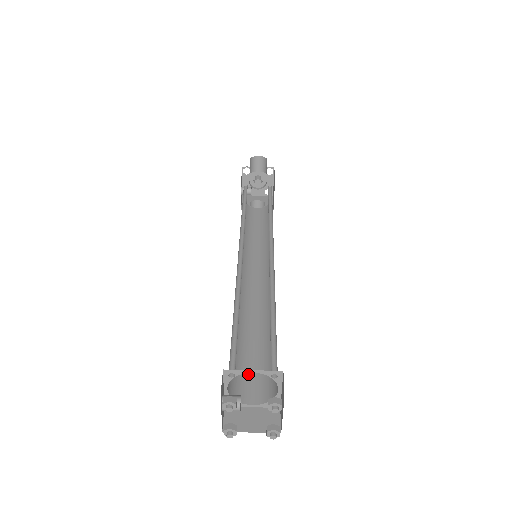
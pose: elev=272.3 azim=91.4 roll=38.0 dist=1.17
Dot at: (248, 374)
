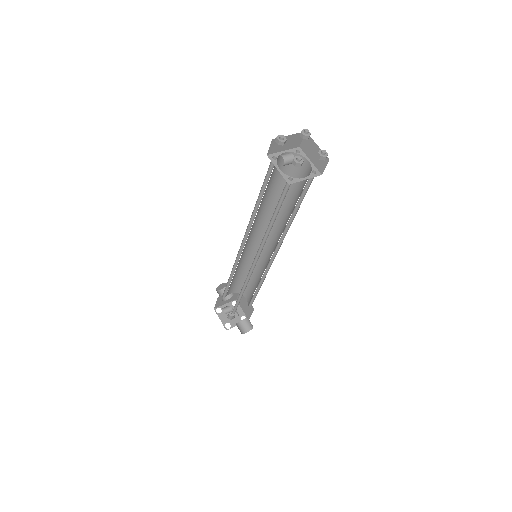
Dot at: occluded
